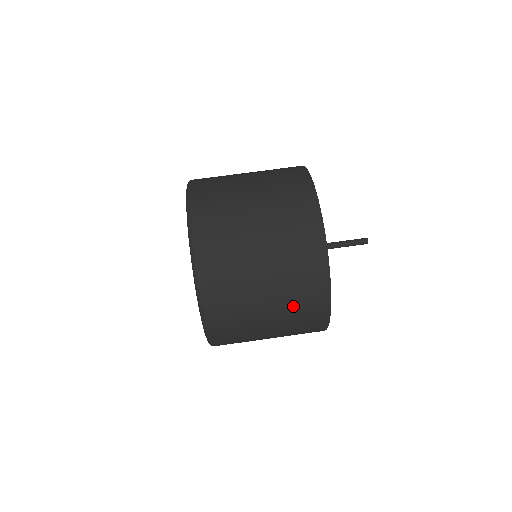
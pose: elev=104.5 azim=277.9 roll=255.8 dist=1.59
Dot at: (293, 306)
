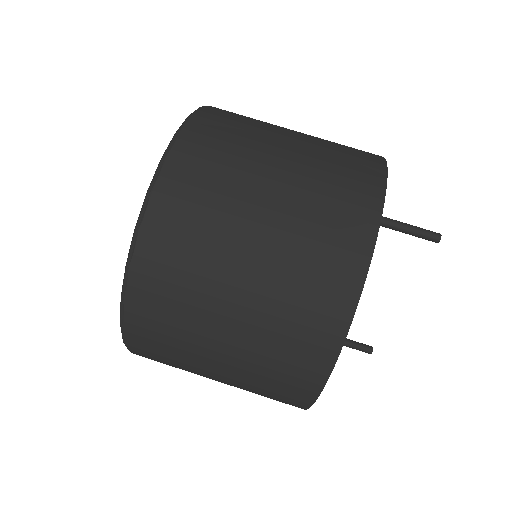
Dot at: (308, 224)
